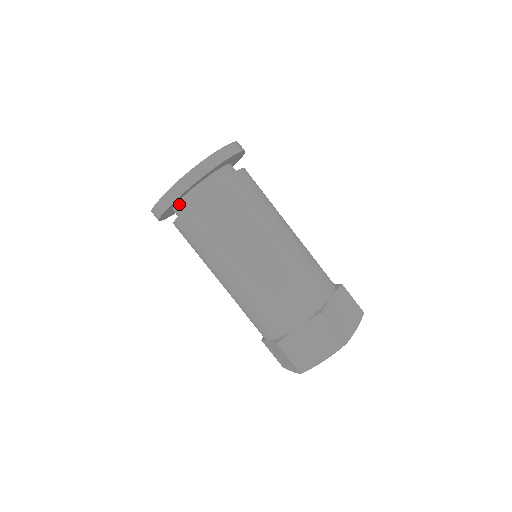
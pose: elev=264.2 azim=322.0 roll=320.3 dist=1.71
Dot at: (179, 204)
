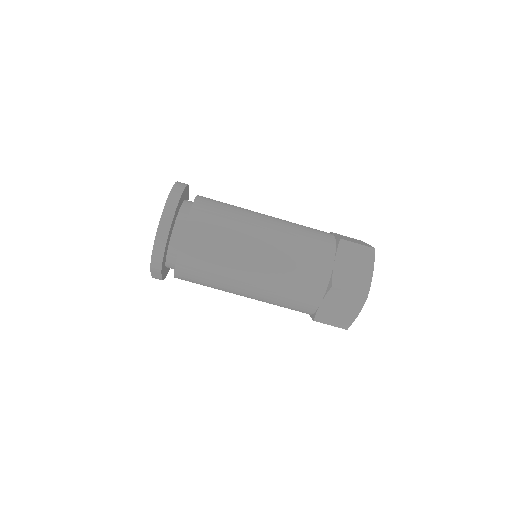
Dot at: (168, 267)
